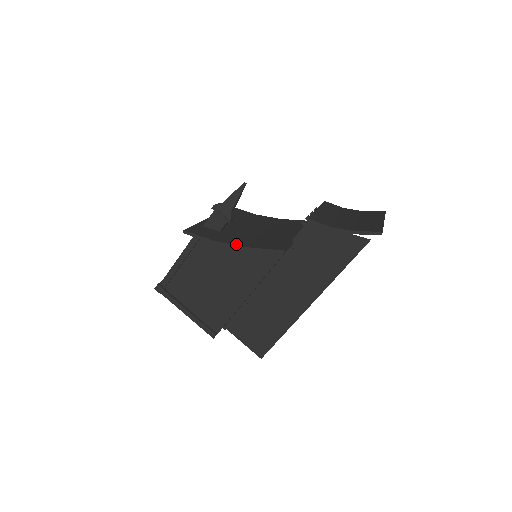
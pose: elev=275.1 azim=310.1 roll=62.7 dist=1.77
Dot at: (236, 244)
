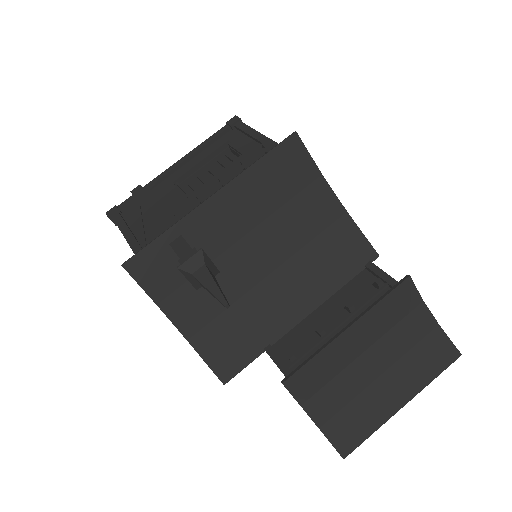
Dot at: (181, 327)
